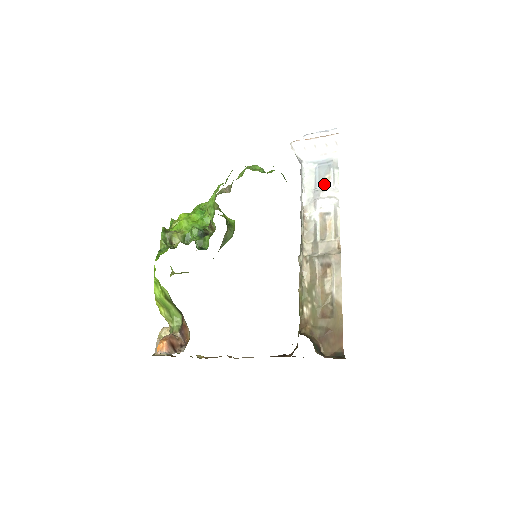
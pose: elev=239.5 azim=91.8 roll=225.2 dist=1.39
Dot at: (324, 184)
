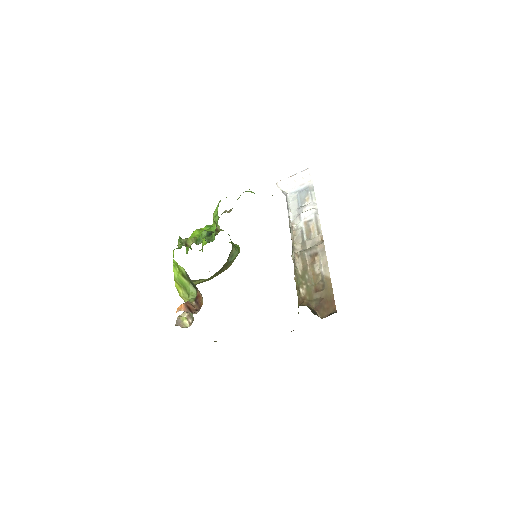
Dot at: (305, 203)
